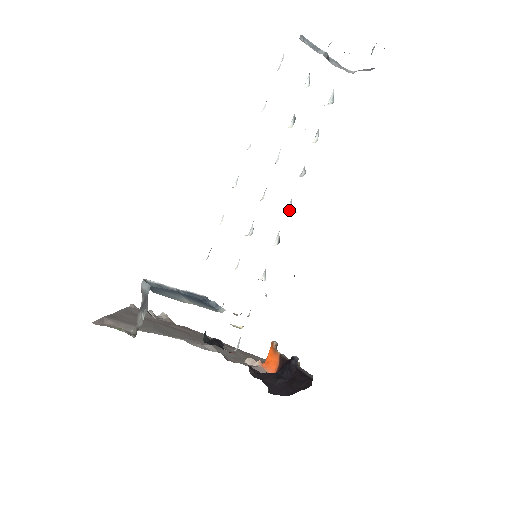
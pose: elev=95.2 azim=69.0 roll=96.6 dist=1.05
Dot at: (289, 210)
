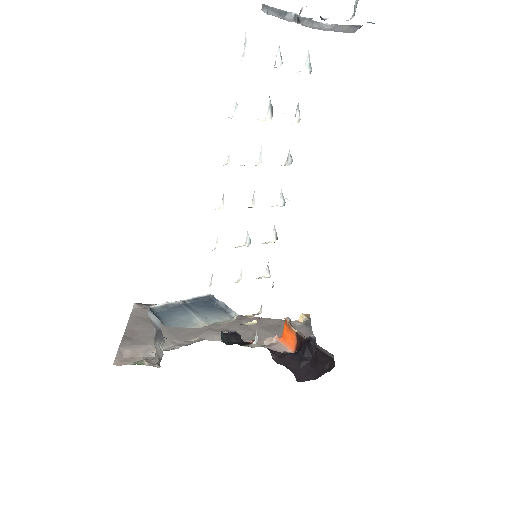
Dot at: (281, 203)
